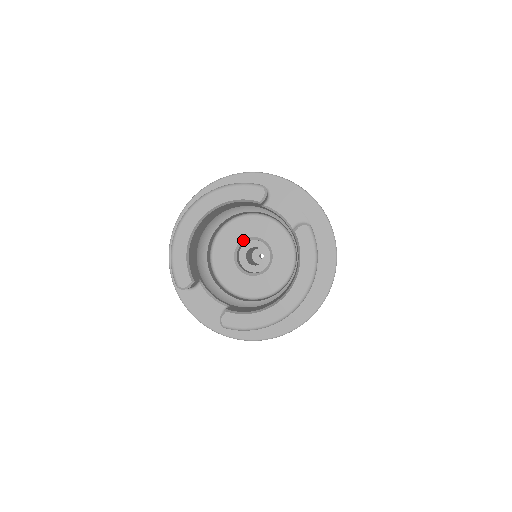
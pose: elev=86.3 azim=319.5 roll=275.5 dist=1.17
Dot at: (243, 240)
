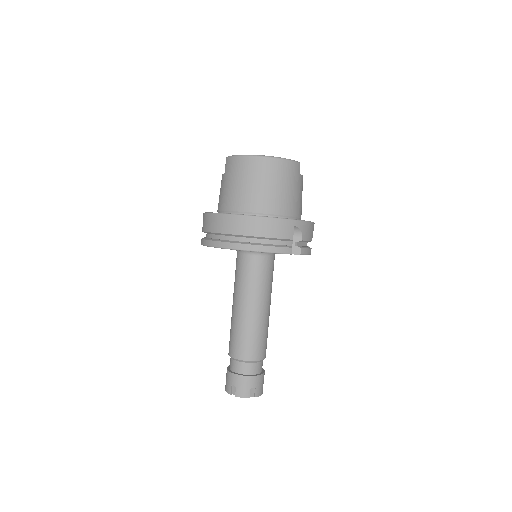
Dot at: occluded
